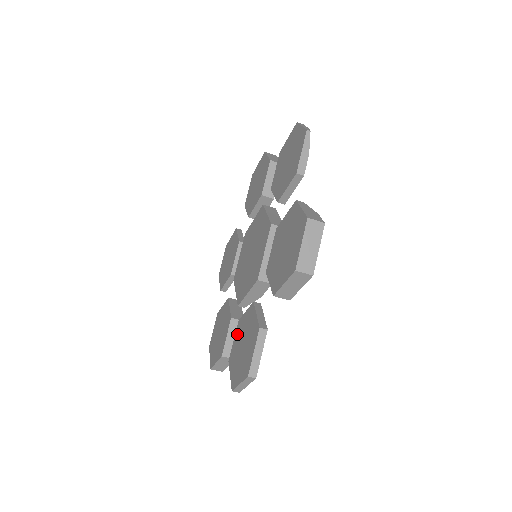
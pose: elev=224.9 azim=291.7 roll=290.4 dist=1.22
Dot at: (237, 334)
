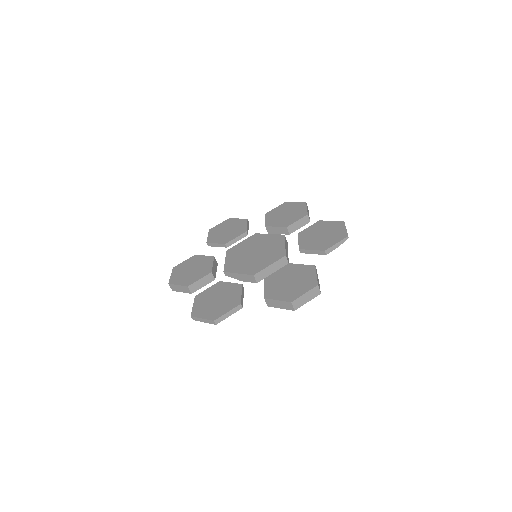
Dot at: (214, 288)
